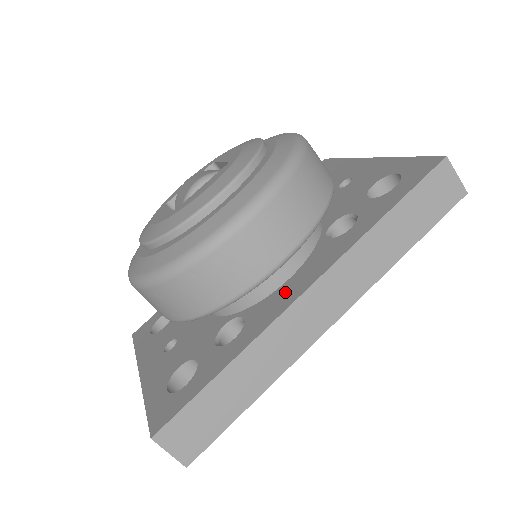
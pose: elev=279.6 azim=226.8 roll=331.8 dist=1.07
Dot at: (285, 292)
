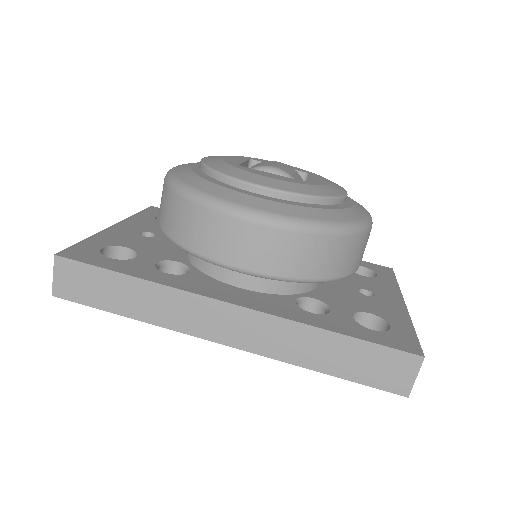
Dot at: (225, 290)
